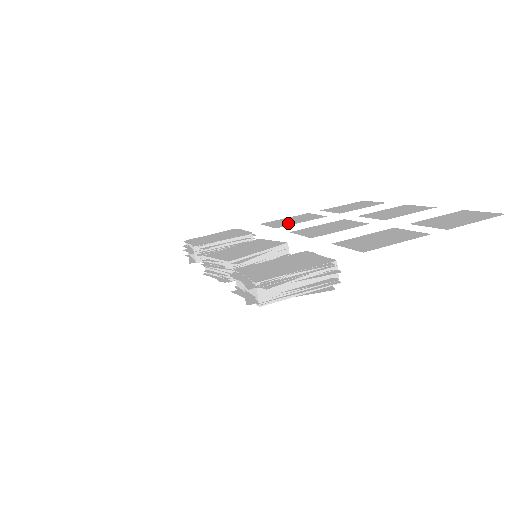
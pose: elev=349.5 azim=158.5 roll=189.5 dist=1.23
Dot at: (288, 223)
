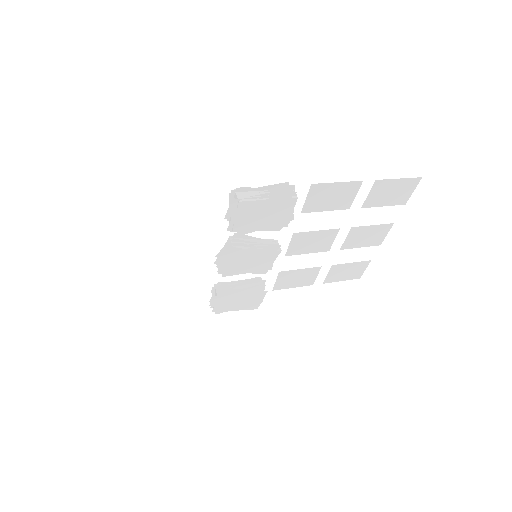
Dot at: (291, 274)
